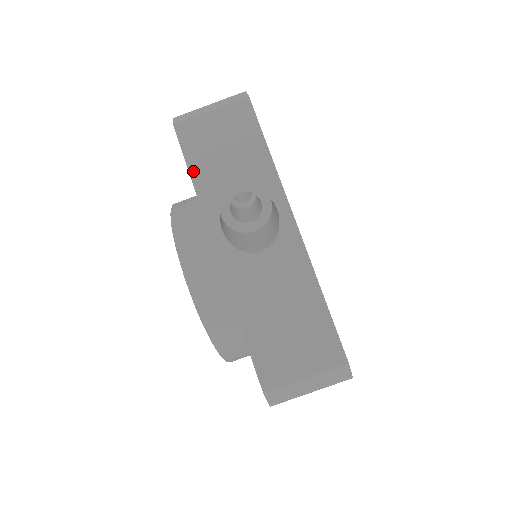
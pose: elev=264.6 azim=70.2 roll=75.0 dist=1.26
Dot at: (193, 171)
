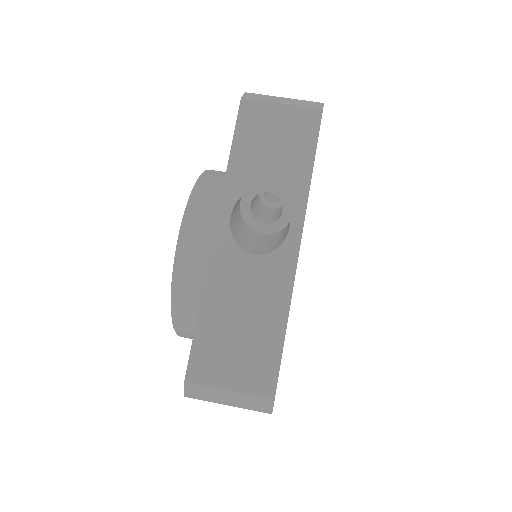
Dot at: (235, 149)
